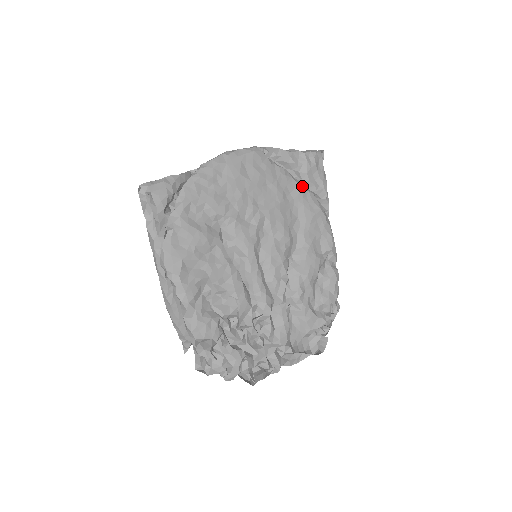
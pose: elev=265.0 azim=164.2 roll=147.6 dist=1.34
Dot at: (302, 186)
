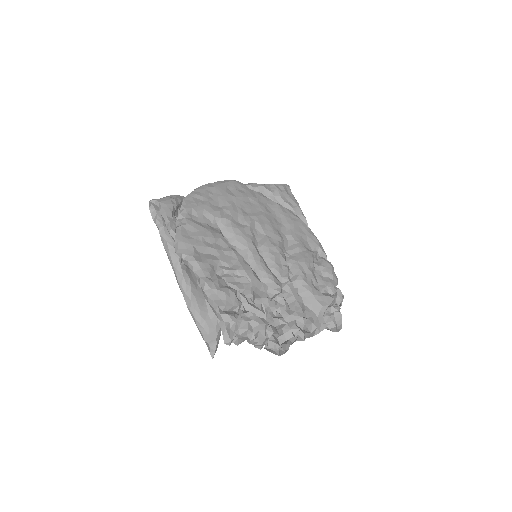
Dot at: (279, 204)
